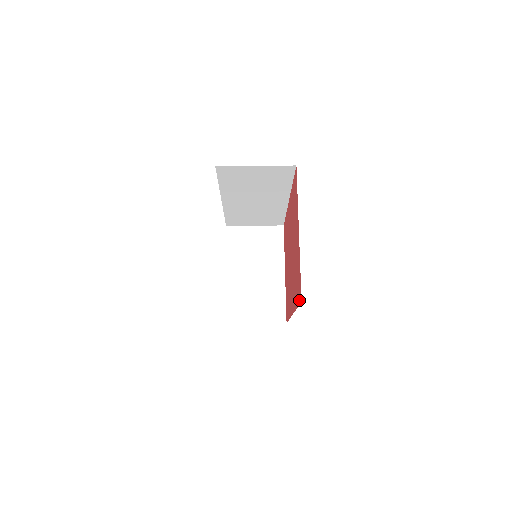
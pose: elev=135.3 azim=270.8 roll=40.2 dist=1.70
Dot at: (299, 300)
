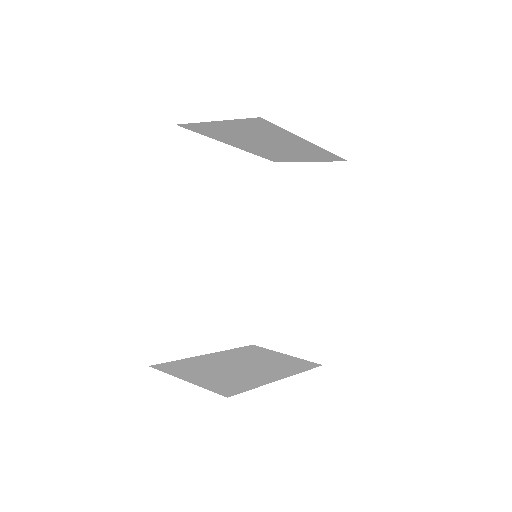
Dot at: occluded
